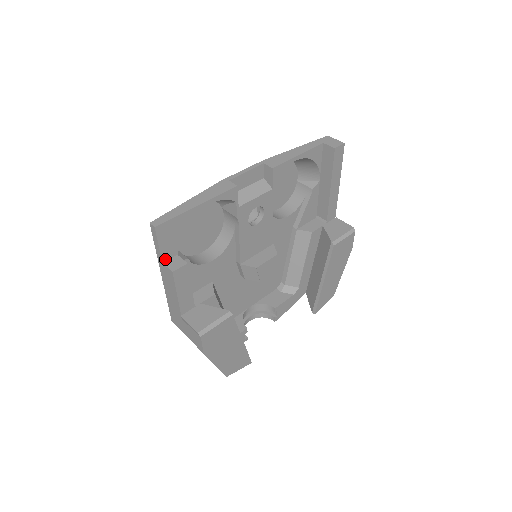
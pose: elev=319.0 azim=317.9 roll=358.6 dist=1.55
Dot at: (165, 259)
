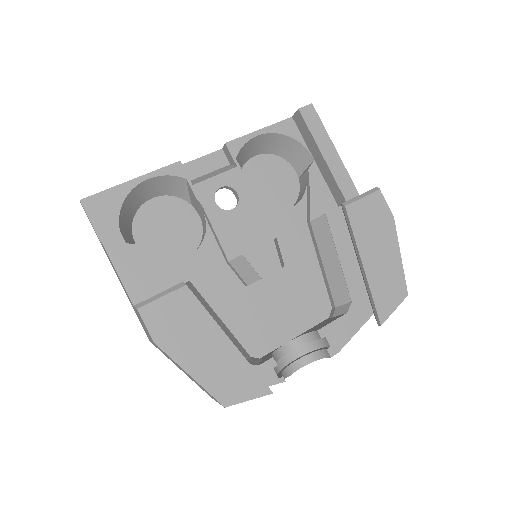
Dot at: occluded
